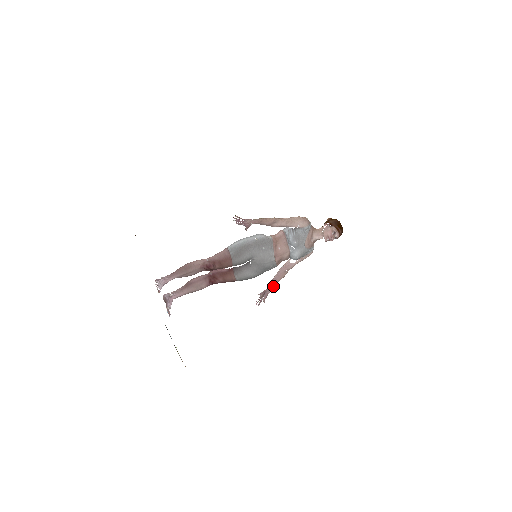
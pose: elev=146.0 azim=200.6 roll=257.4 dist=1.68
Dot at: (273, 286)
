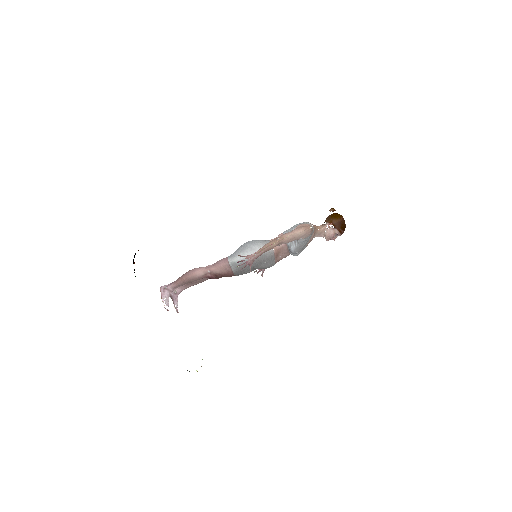
Dot at: occluded
